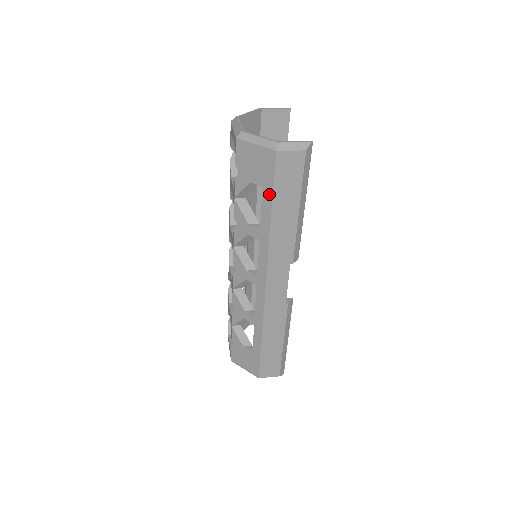
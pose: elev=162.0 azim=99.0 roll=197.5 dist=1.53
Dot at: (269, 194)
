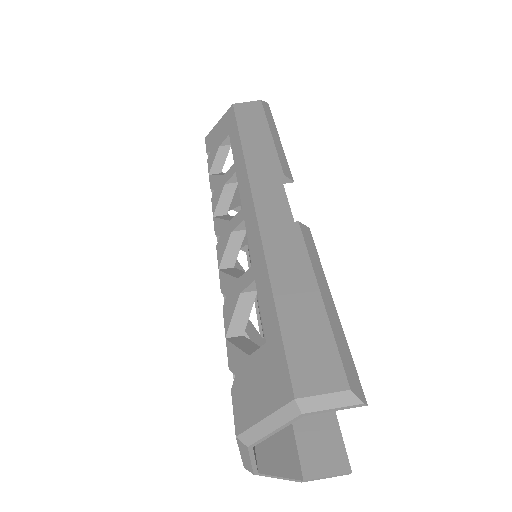
Dot at: occluded
